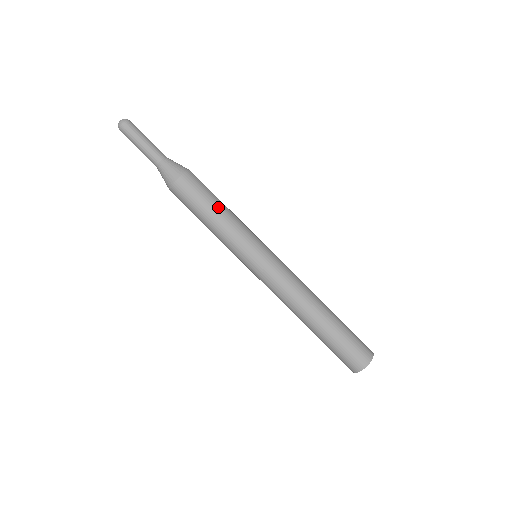
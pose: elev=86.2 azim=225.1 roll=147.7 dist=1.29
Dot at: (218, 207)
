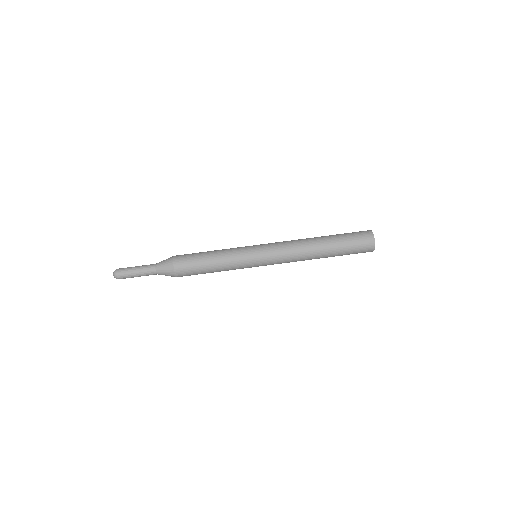
Dot at: (209, 251)
